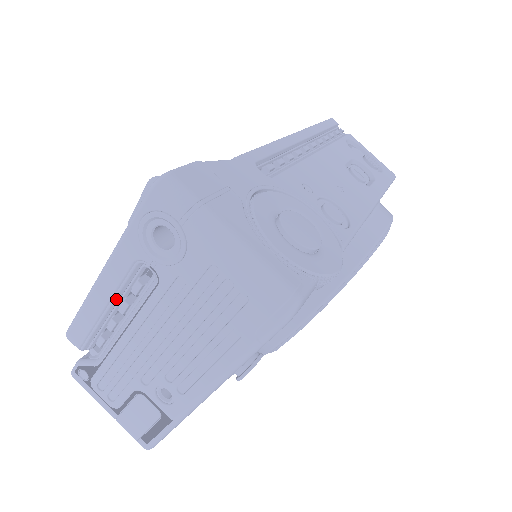
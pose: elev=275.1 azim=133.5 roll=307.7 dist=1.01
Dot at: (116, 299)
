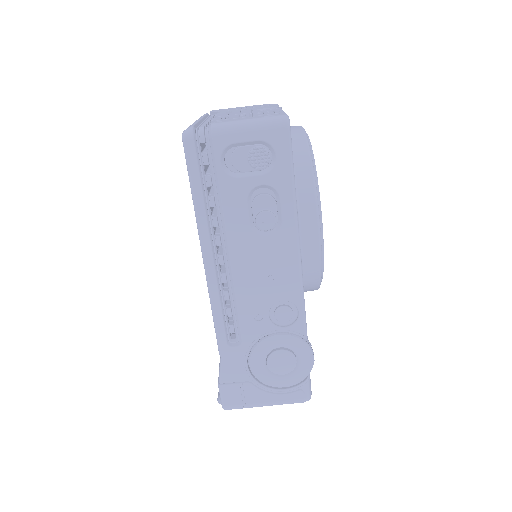
Dot at: occluded
